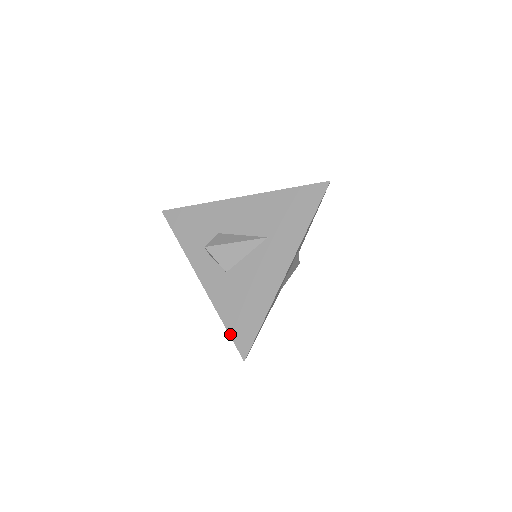
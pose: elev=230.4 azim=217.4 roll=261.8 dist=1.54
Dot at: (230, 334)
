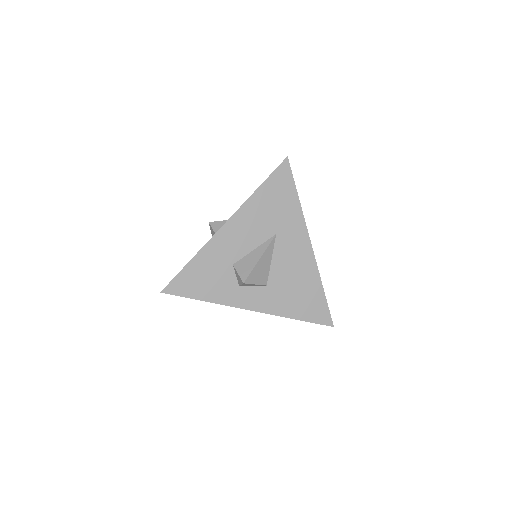
Dot at: (309, 321)
